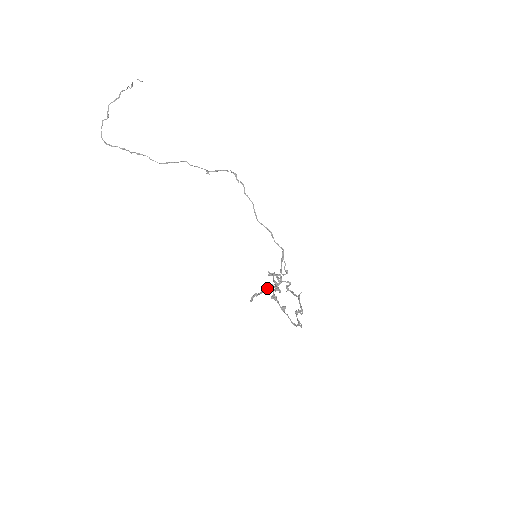
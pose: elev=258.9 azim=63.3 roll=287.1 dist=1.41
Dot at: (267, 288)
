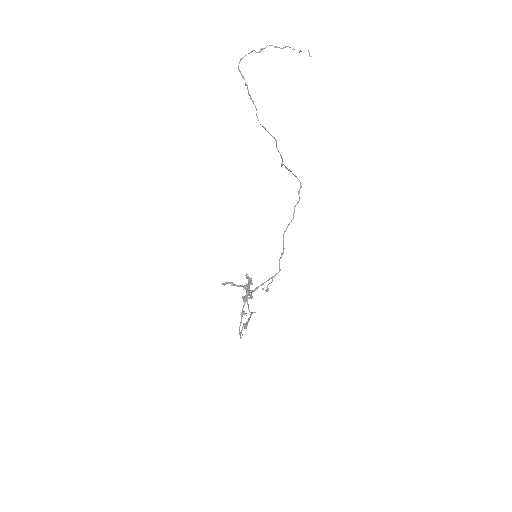
Dot at: (245, 287)
